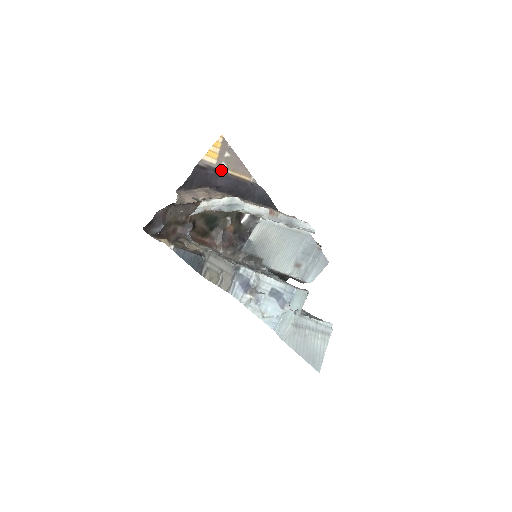
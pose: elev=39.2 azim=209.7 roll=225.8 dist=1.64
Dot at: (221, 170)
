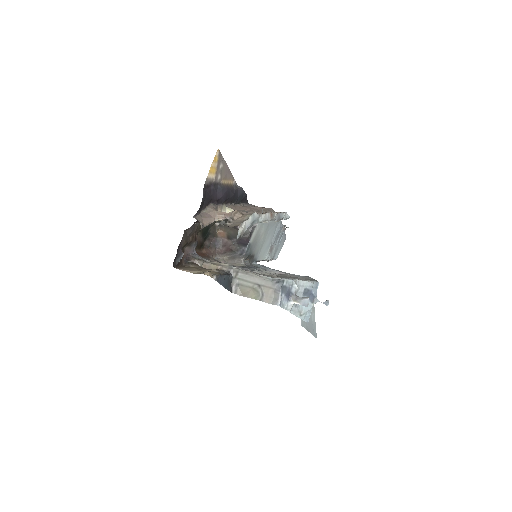
Dot at: (217, 182)
